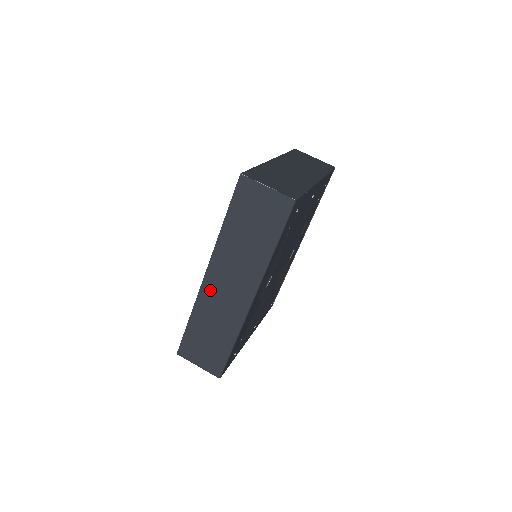
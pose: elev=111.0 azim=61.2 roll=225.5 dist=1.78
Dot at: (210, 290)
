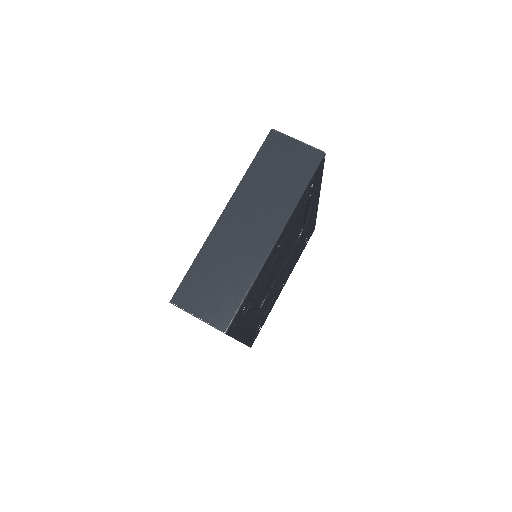
Dot at: occluded
